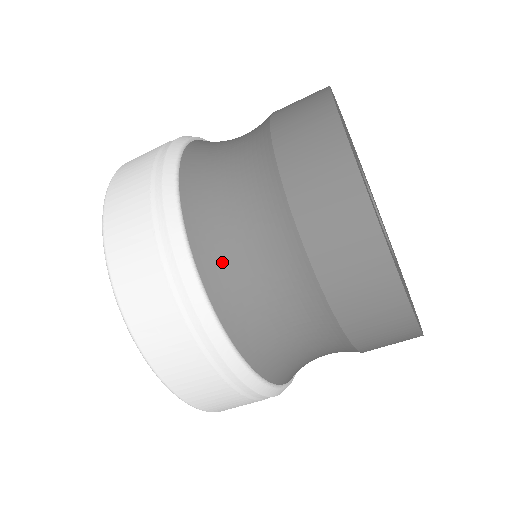
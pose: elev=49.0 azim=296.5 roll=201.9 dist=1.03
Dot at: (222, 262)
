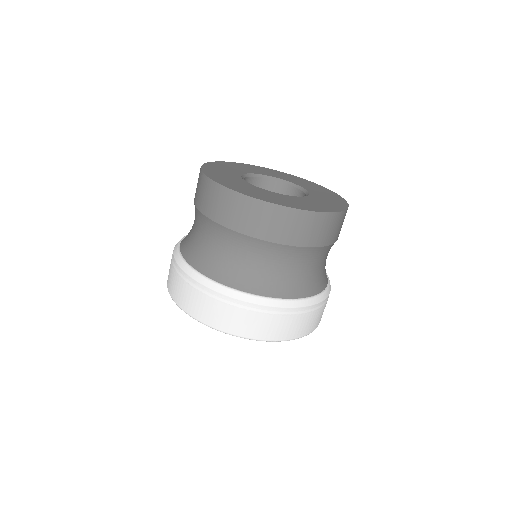
Dot at: (231, 273)
